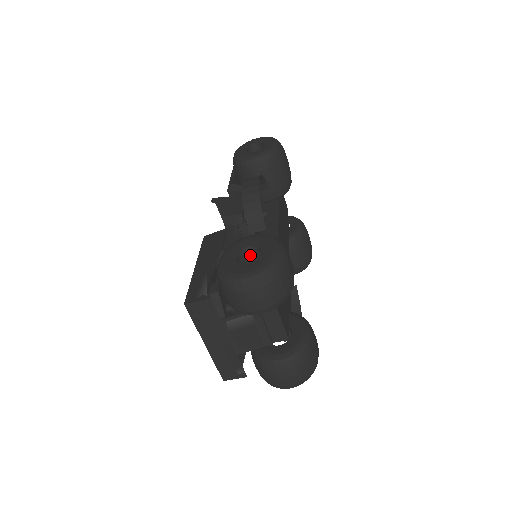
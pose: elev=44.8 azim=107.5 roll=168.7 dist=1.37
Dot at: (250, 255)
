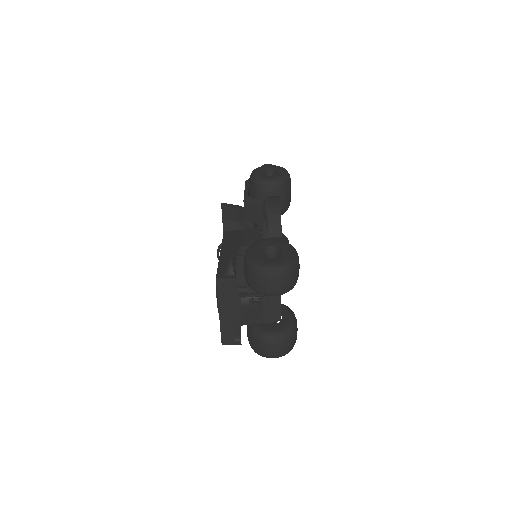
Dot at: (270, 252)
